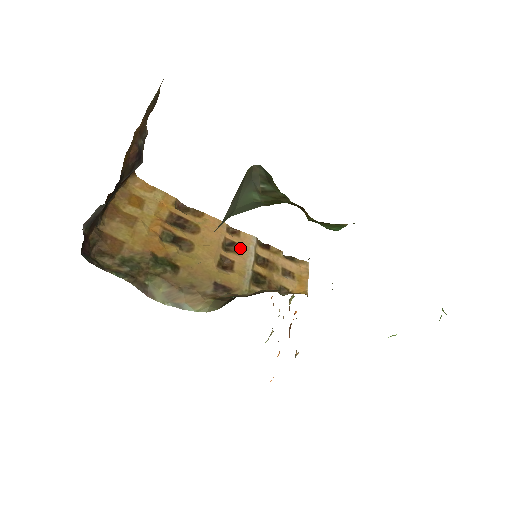
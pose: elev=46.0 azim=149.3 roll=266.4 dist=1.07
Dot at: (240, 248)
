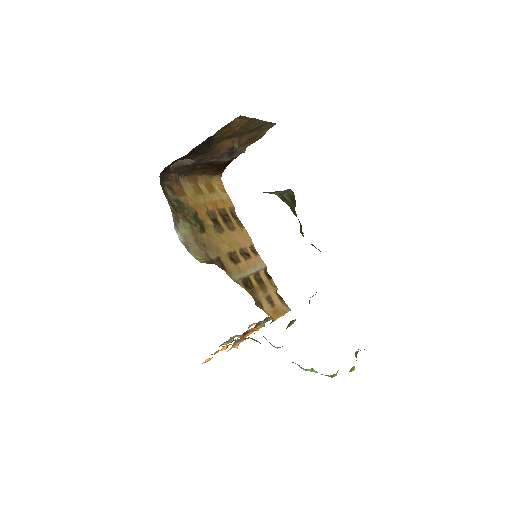
Dot at: (251, 260)
